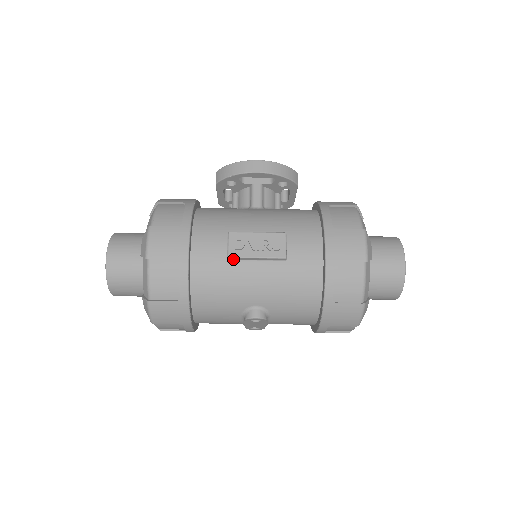
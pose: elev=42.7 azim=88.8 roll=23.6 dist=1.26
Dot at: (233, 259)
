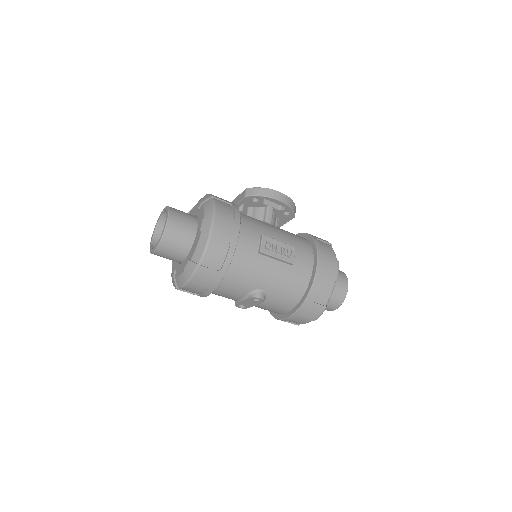
Dot at: (261, 254)
